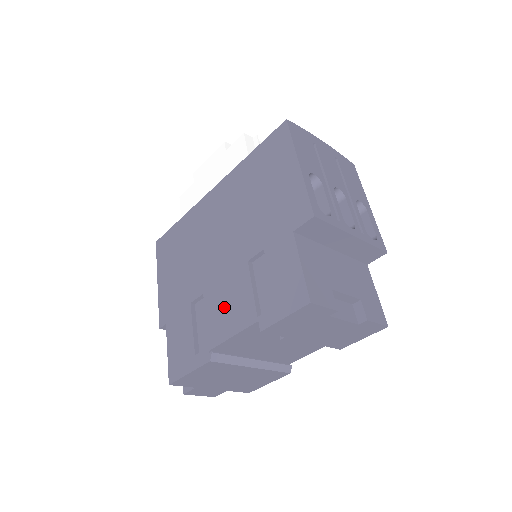
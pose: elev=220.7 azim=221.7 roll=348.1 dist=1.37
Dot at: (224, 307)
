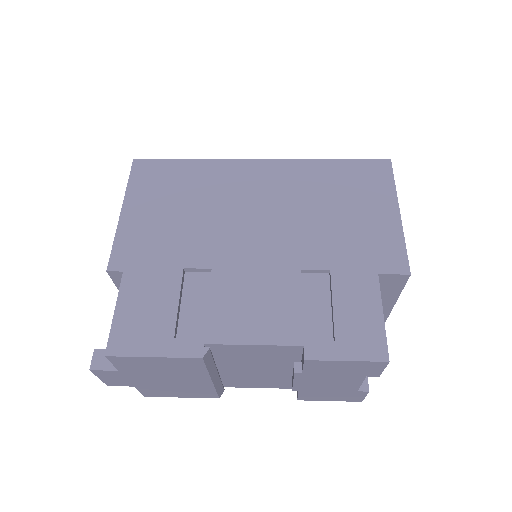
Dot at: (248, 303)
